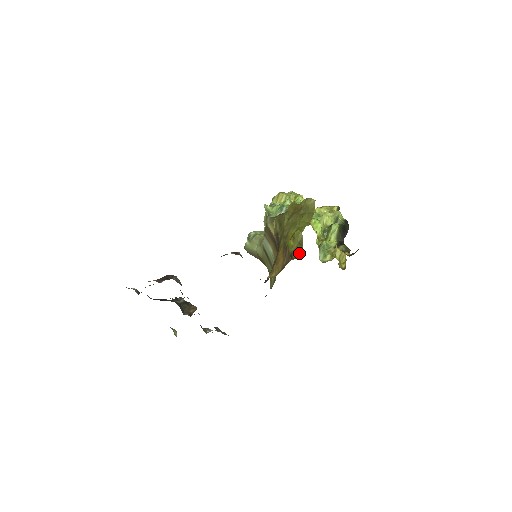
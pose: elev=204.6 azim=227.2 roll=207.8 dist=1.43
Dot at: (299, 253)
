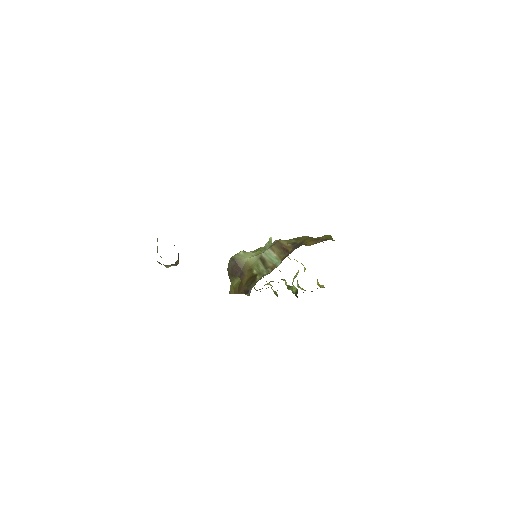
Dot at: (333, 240)
